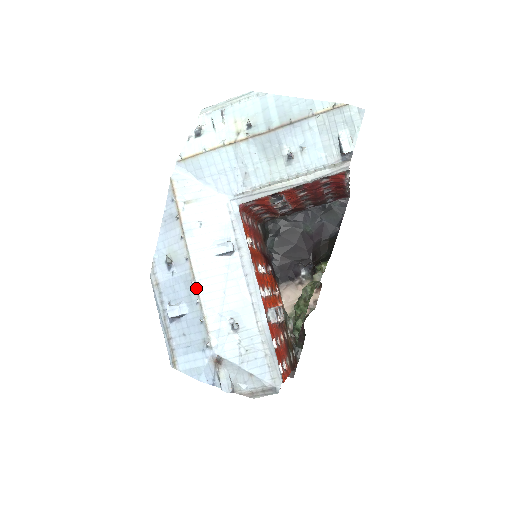
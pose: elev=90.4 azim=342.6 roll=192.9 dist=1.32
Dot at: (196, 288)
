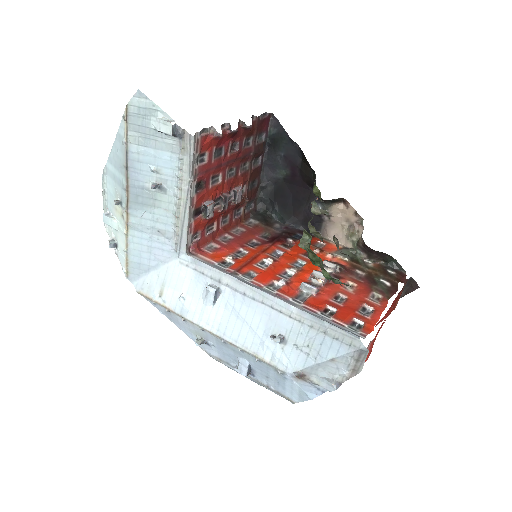
Dot at: (228, 343)
